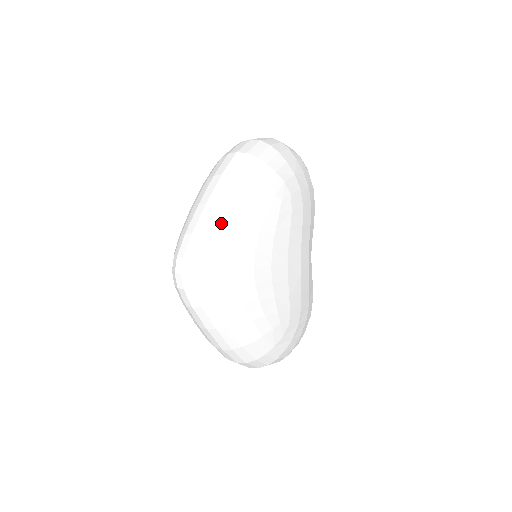
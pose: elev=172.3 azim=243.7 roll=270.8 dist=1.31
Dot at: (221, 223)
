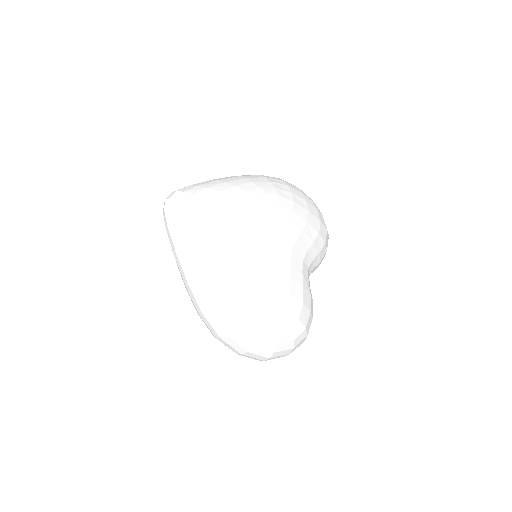
Dot at: (207, 183)
